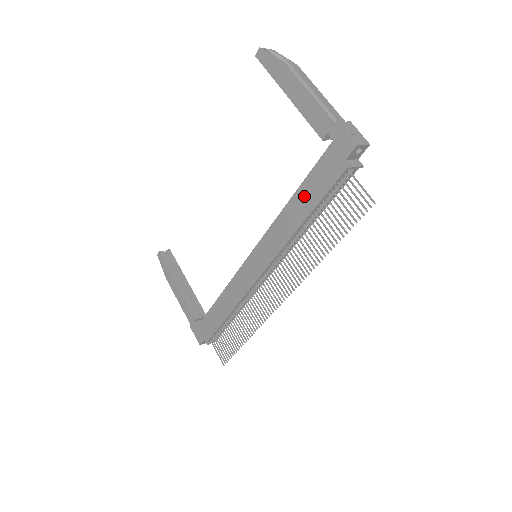
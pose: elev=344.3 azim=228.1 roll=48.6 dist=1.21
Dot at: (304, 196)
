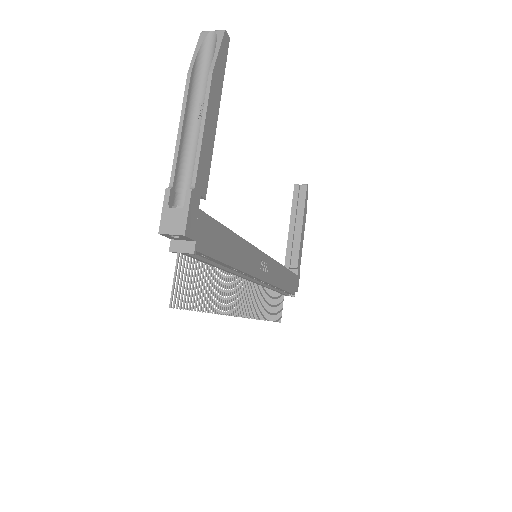
Dot at: occluded
